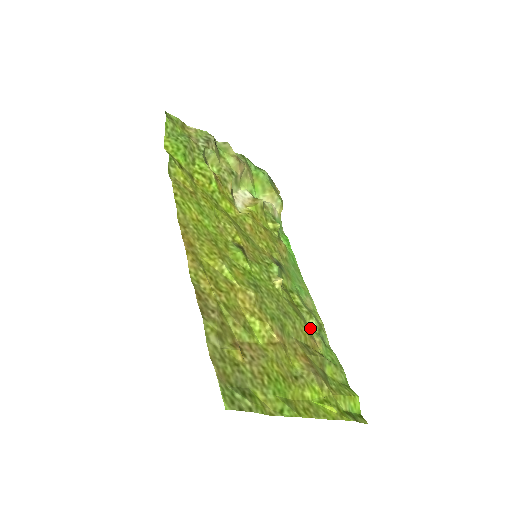
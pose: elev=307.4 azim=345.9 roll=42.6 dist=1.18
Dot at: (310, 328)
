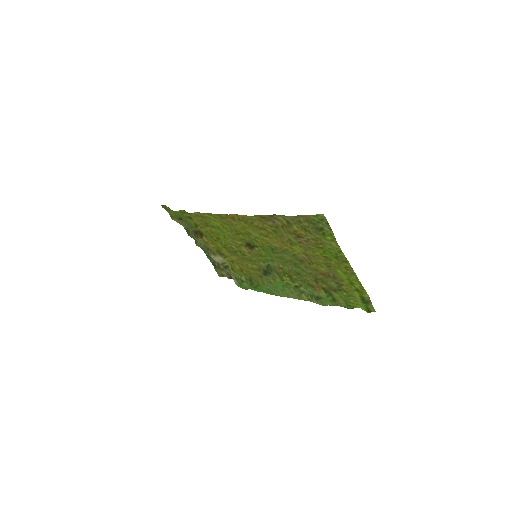
Dot at: occluded
